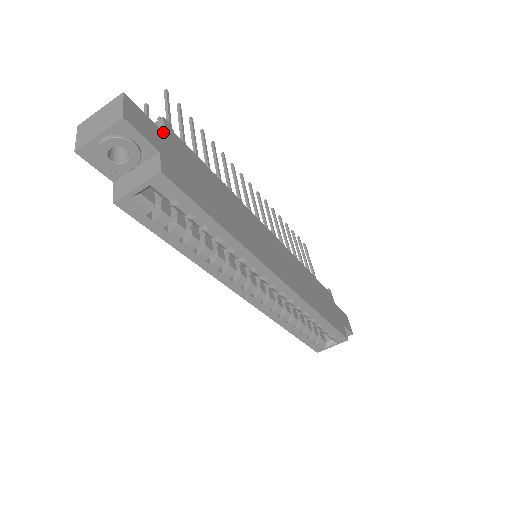
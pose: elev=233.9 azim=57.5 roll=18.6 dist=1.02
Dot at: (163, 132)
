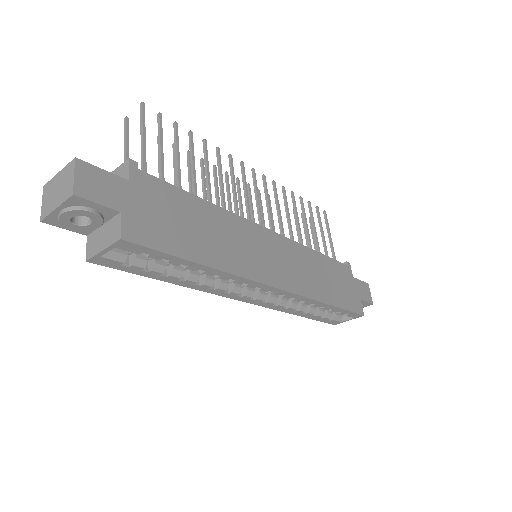
Dot at: (127, 181)
